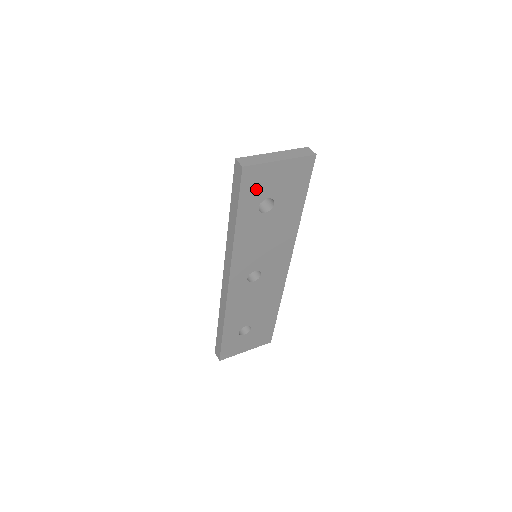
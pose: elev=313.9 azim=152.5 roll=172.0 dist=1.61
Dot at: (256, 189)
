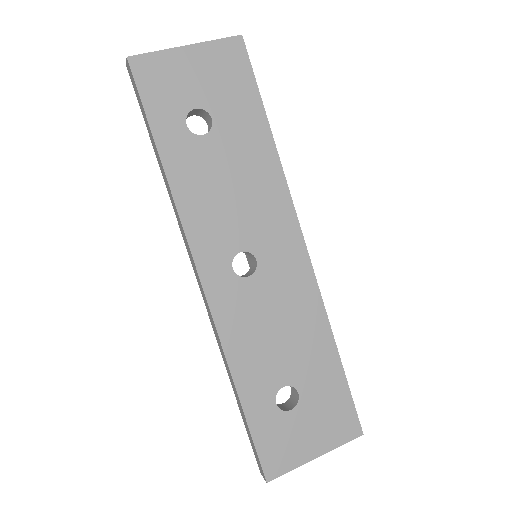
Dot at: (167, 94)
